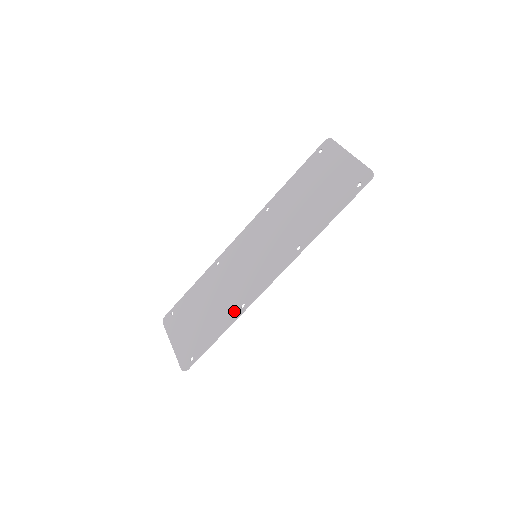
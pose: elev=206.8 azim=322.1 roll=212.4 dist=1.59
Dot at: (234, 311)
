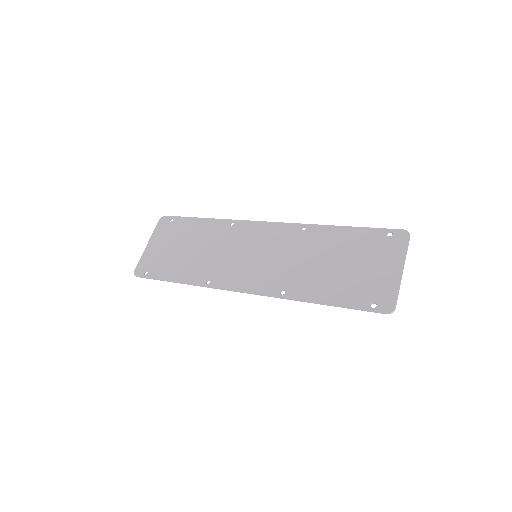
Dot at: (200, 278)
